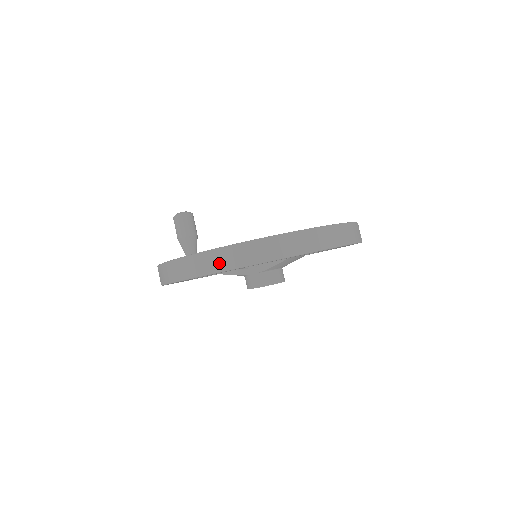
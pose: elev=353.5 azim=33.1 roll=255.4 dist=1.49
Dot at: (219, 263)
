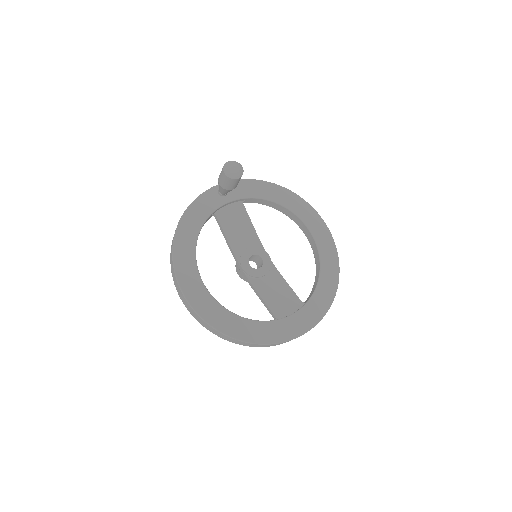
Dot at: (195, 317)
